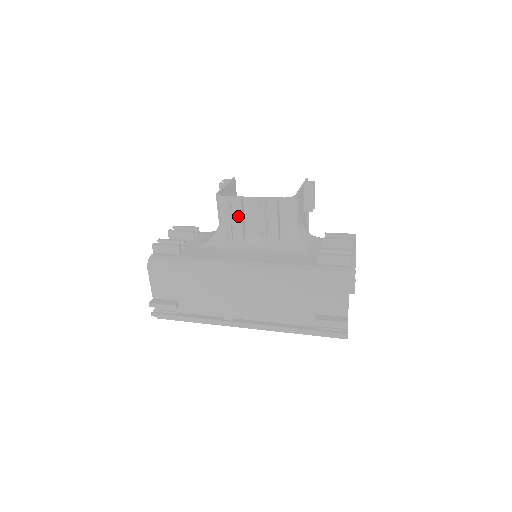
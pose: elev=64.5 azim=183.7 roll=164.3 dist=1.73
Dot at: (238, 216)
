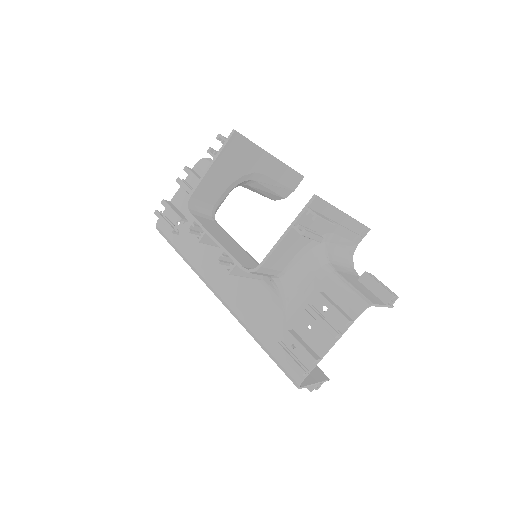
Dot at: occluded
